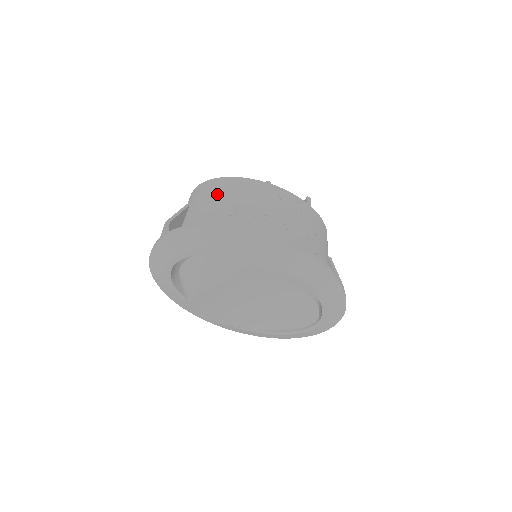
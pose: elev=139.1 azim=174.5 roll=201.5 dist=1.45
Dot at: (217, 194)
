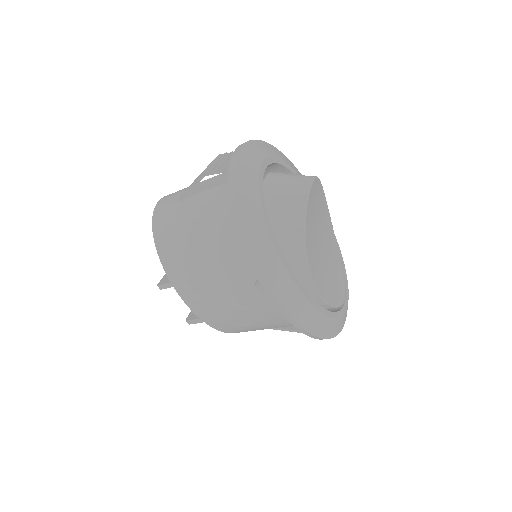
Dot at: occluded
